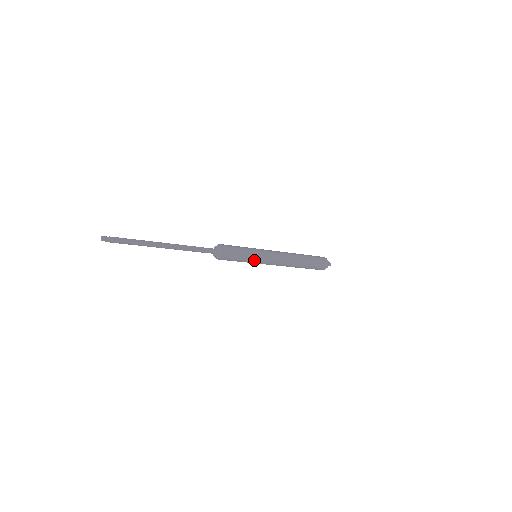
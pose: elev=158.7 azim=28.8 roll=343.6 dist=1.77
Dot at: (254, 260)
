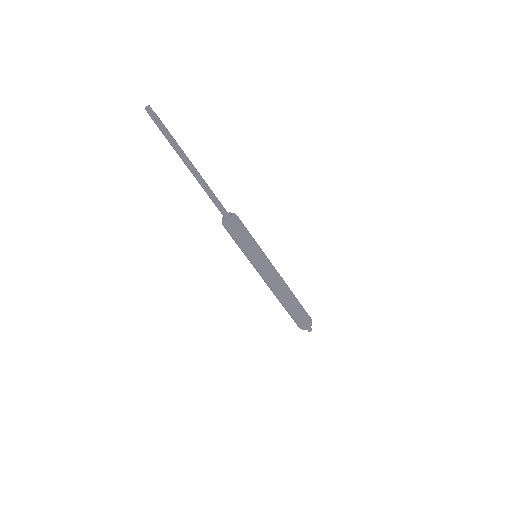
Dot at: (253, 255)
